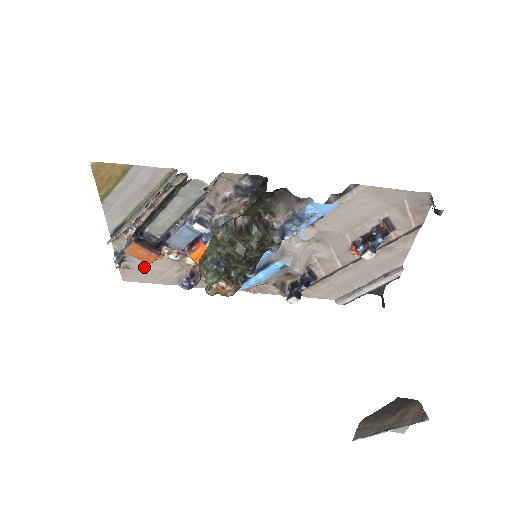
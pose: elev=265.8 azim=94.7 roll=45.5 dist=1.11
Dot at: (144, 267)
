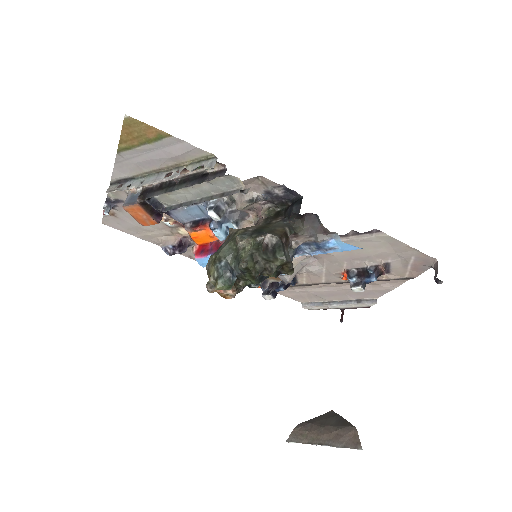
Dot at: (132, 220)
